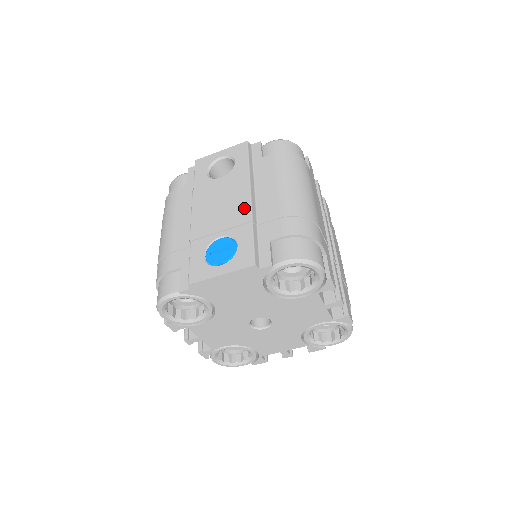
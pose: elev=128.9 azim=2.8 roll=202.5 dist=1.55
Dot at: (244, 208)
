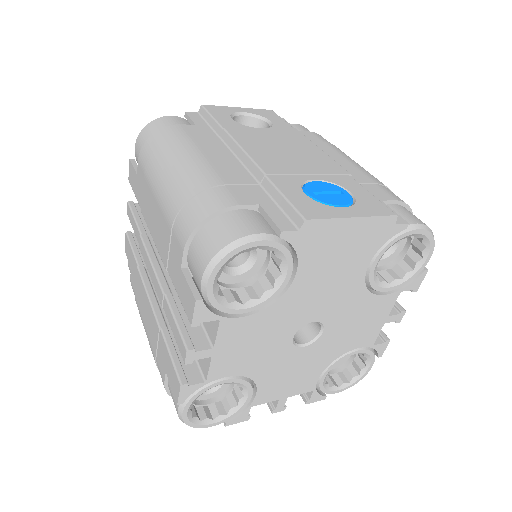
Dot at: (327, 160)
